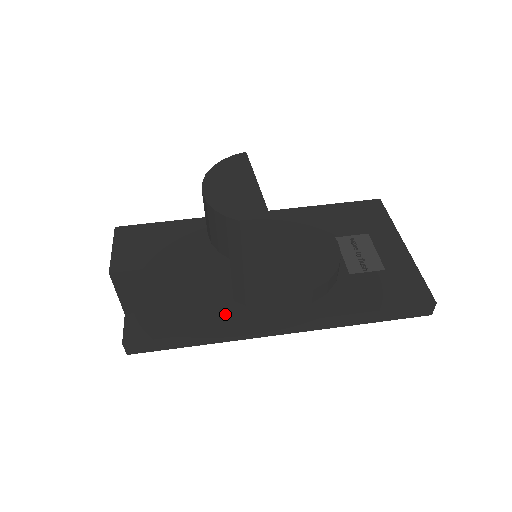
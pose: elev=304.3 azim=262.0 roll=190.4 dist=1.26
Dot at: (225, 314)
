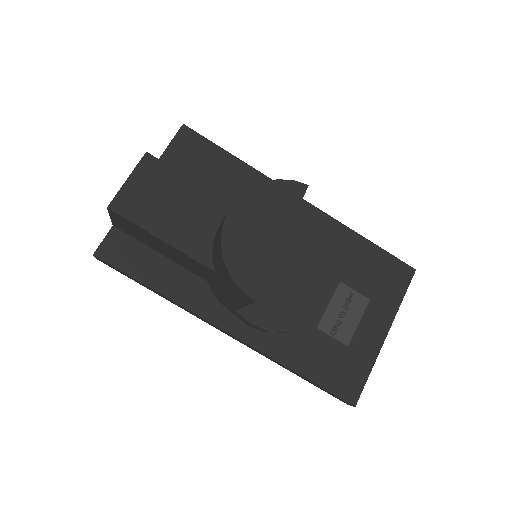
Dot at: (191, 289)
